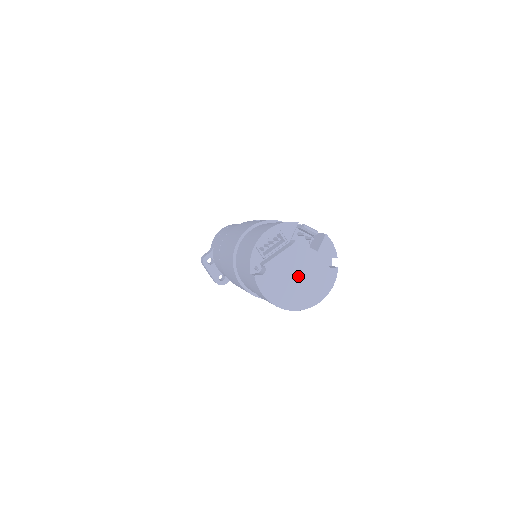
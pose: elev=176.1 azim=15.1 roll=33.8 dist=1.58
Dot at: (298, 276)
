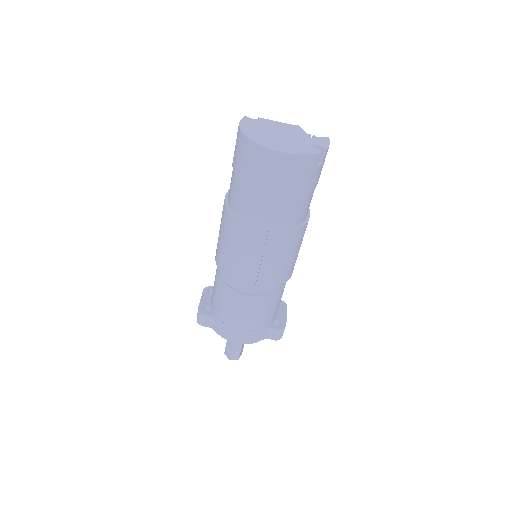
Dot at: (280, 134)
